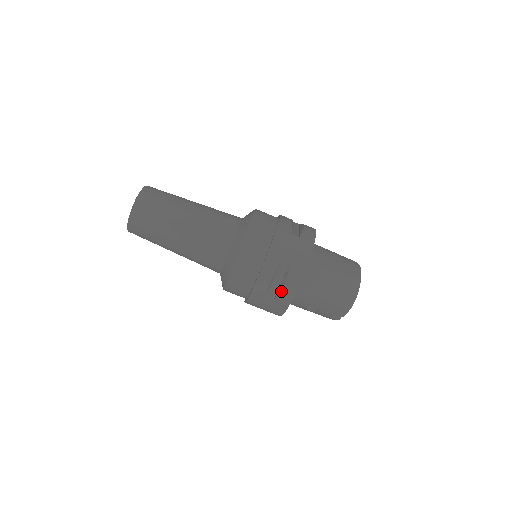
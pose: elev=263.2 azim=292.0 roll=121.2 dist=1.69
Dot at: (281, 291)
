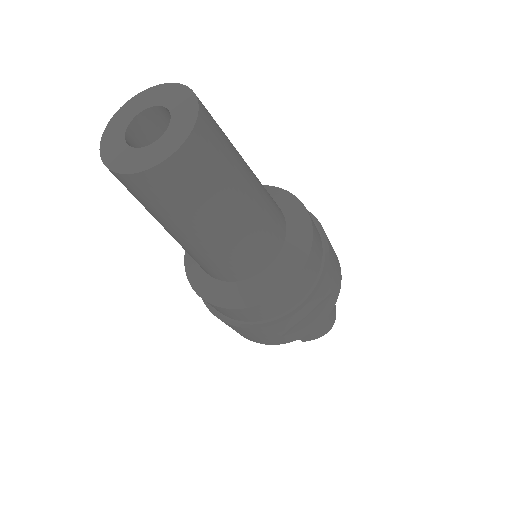
Dot at: (306, 326)
